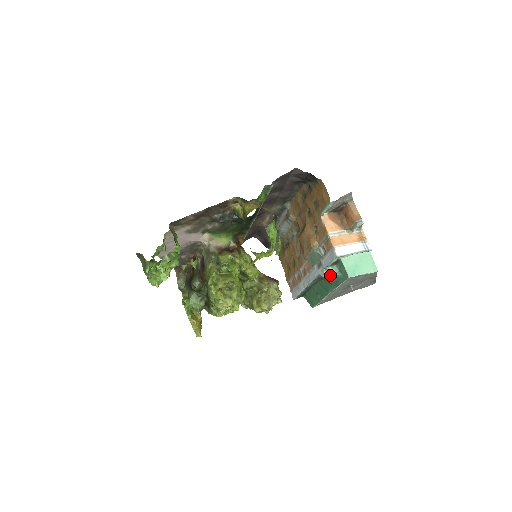
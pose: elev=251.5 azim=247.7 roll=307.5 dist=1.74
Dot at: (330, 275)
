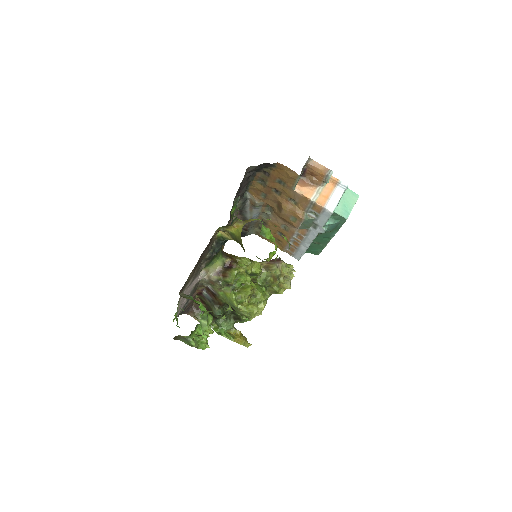
Dot at: (329, 227)
